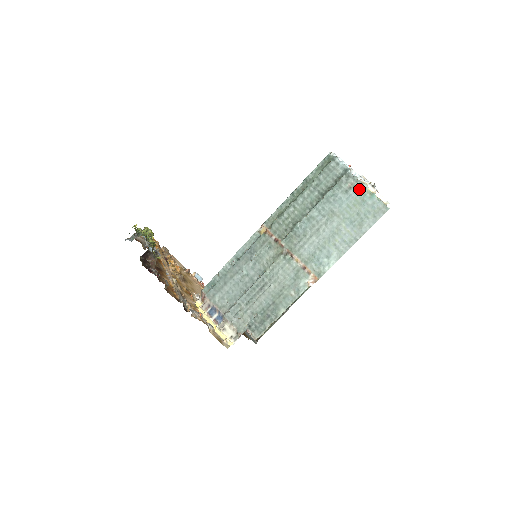
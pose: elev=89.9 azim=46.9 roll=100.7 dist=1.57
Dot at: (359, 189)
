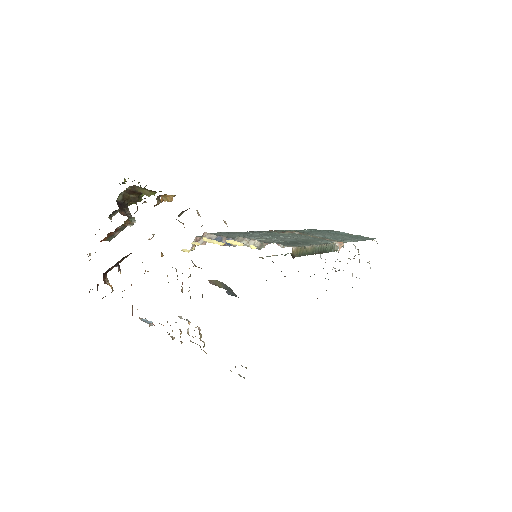
Dot at: (346, 233)
